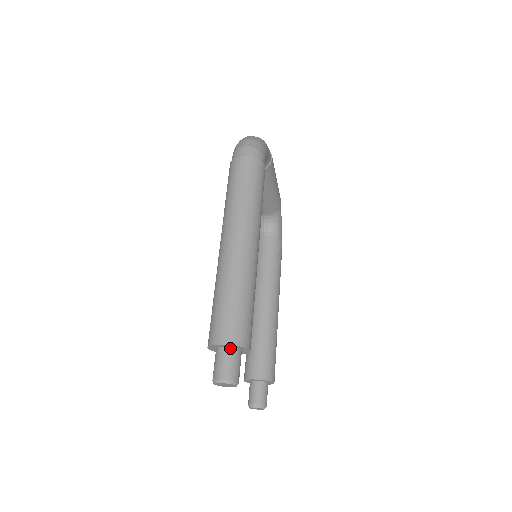
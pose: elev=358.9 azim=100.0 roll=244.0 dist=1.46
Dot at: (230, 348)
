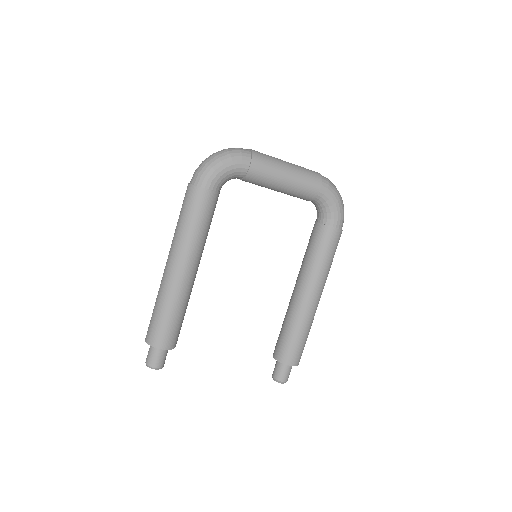
Dot at: occluded
